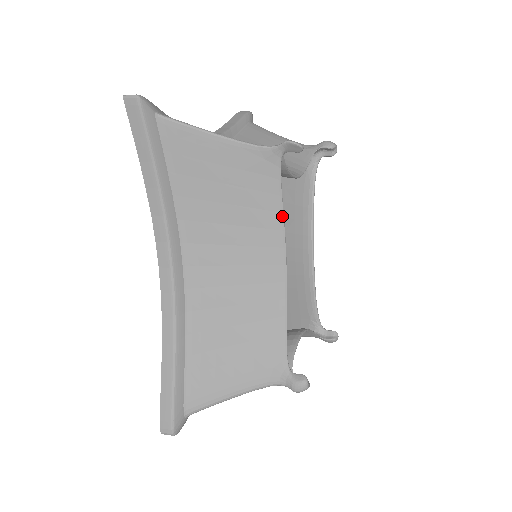
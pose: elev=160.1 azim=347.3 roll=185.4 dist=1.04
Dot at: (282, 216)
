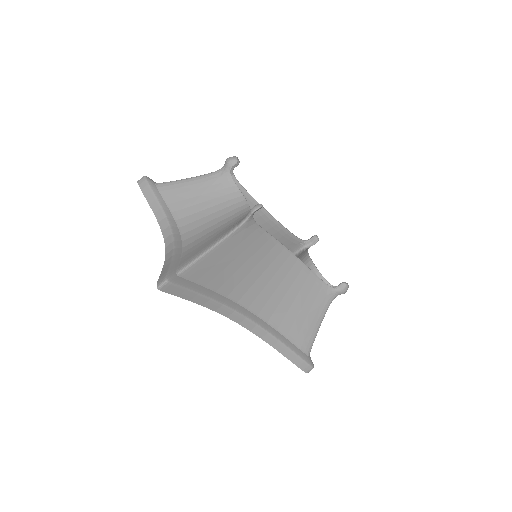
Dot at: (272, 238)
